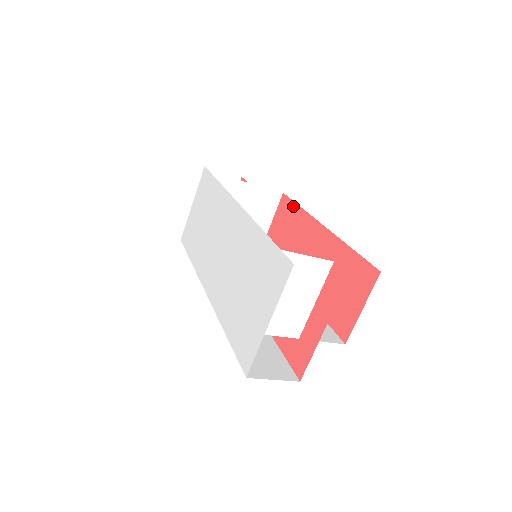
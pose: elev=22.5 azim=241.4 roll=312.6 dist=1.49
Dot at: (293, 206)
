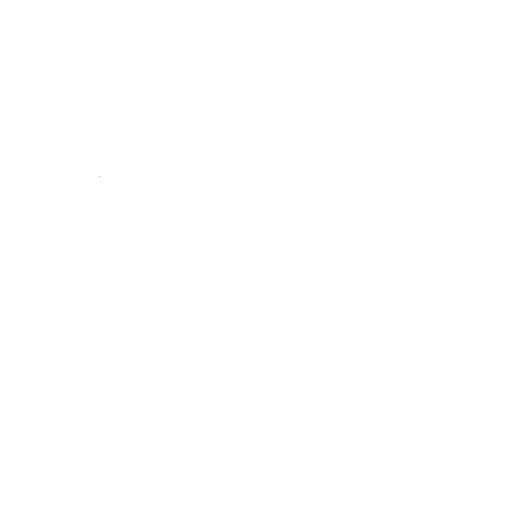
Dot at: occluded
